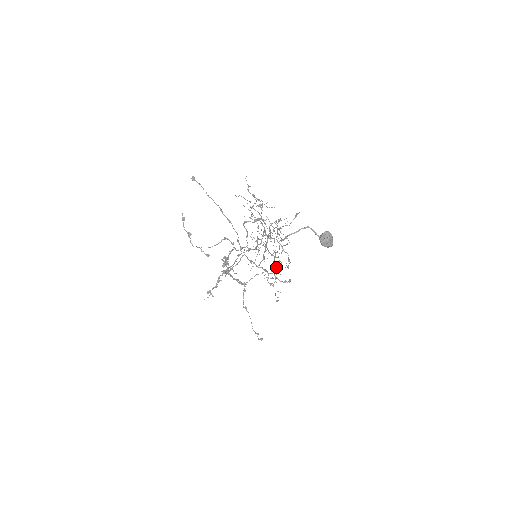
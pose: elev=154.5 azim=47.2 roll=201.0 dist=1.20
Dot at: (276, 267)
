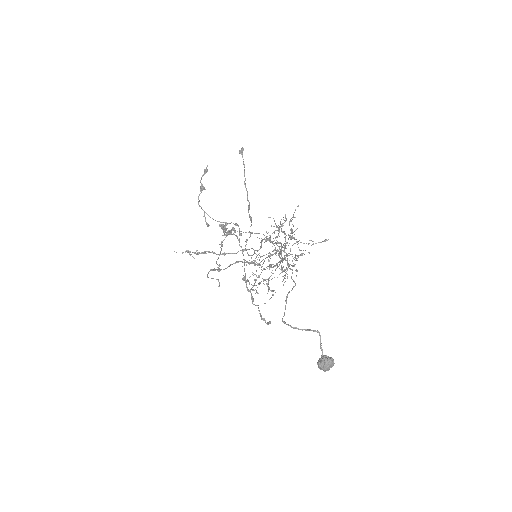
Dot at: occluded
